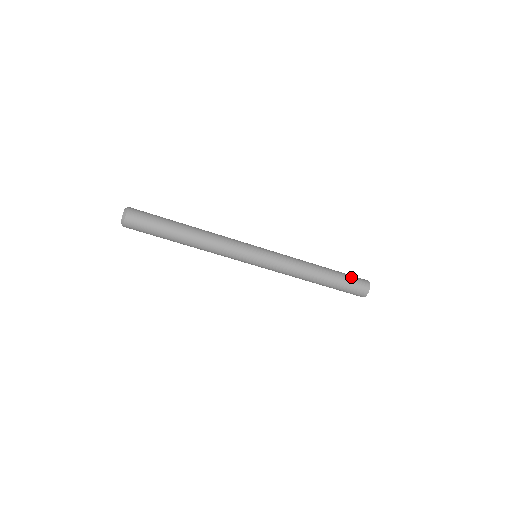
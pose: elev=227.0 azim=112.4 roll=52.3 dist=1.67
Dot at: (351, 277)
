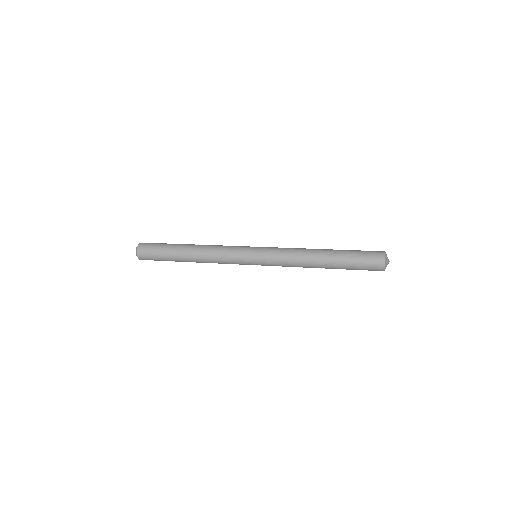
Dot at: (360, 252)
